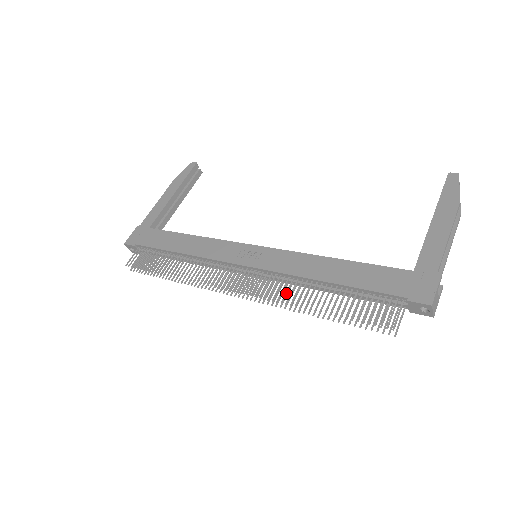
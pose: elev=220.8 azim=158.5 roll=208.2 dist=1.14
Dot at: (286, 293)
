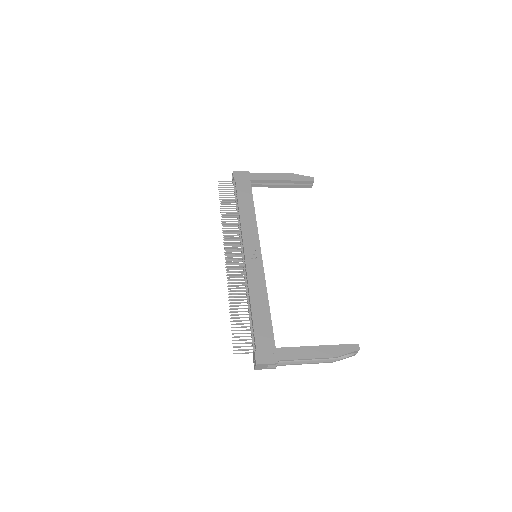
Dot at: (236, 285)
